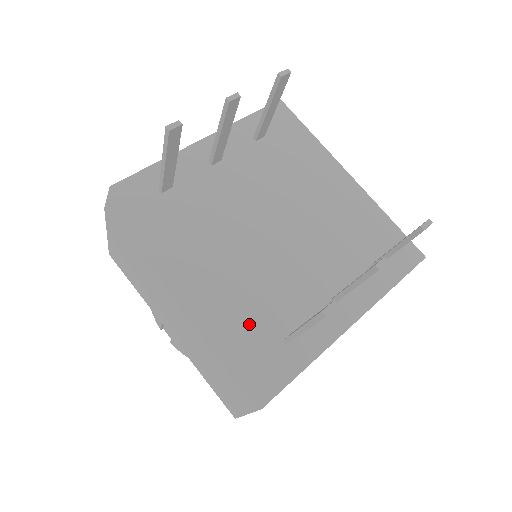
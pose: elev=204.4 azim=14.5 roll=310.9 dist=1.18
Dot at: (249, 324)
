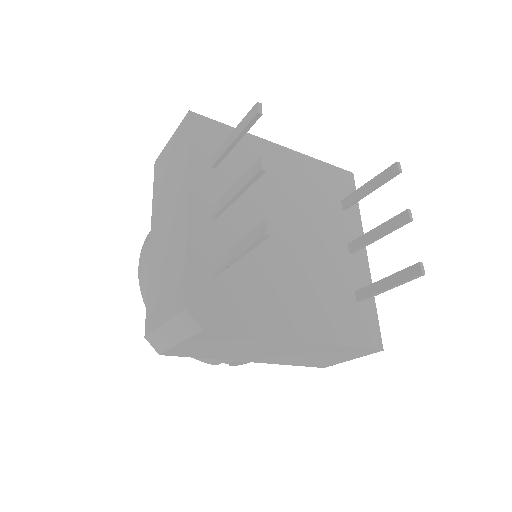
Dot at: (338, 311)
